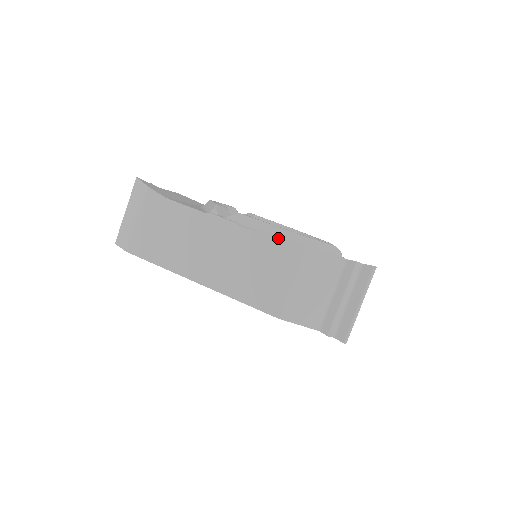
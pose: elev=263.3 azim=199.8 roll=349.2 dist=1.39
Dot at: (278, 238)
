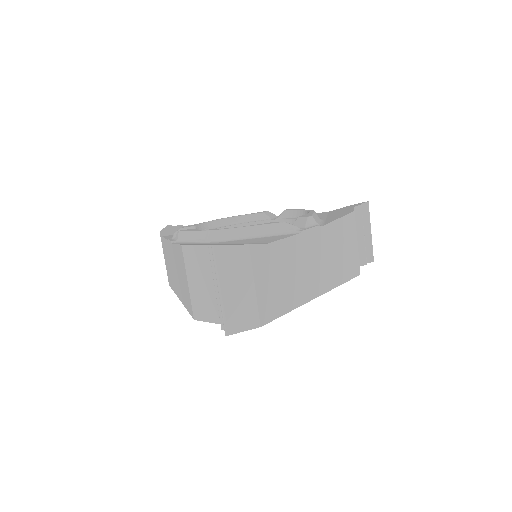
Dot at: (177, 245)
